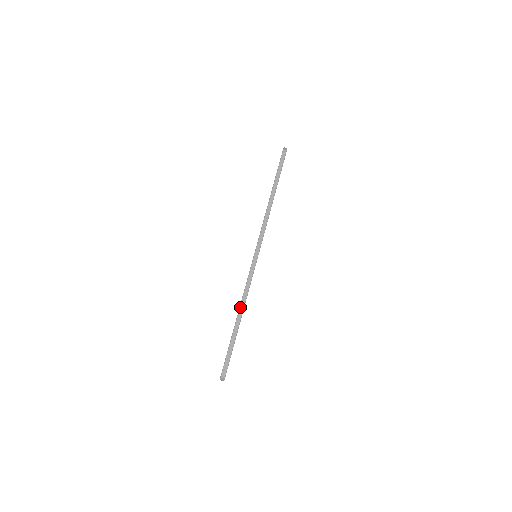
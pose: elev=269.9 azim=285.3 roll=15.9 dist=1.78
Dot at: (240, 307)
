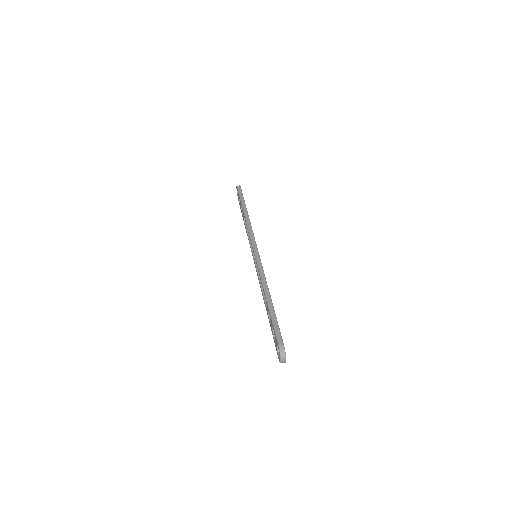
Dot at: (264, 289)
